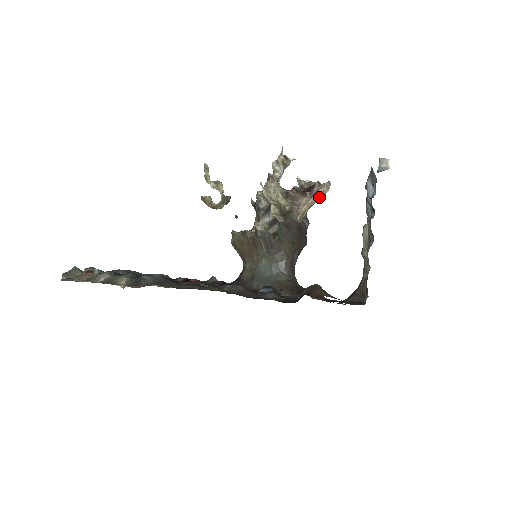
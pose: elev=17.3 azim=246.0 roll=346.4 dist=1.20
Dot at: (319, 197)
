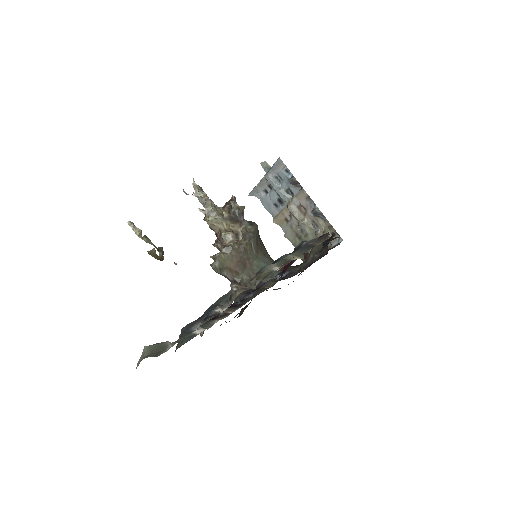
Dot at: occluded
